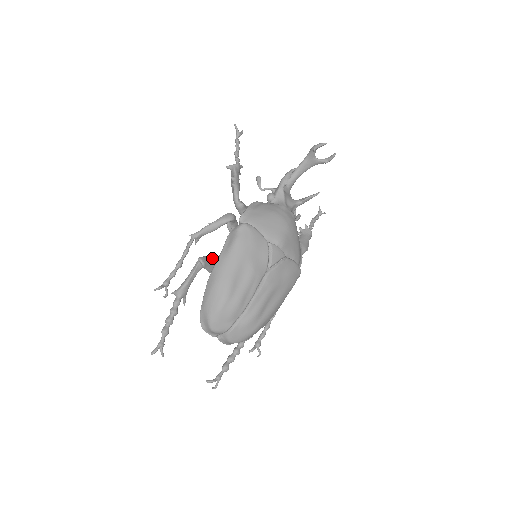
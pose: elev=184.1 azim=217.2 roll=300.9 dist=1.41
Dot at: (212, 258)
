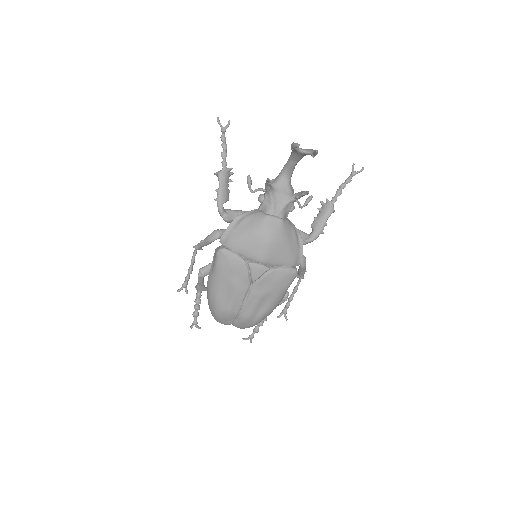
Dot at: occluded
